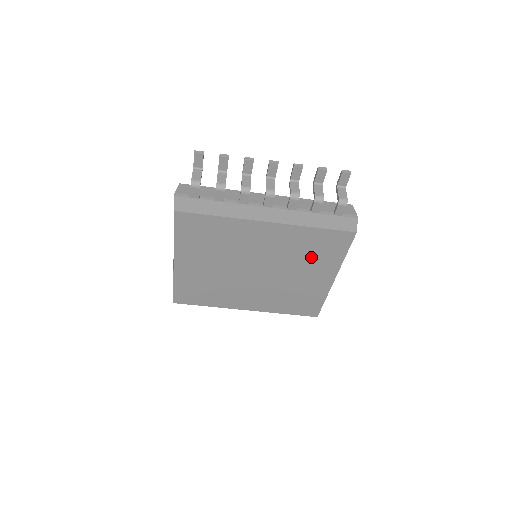
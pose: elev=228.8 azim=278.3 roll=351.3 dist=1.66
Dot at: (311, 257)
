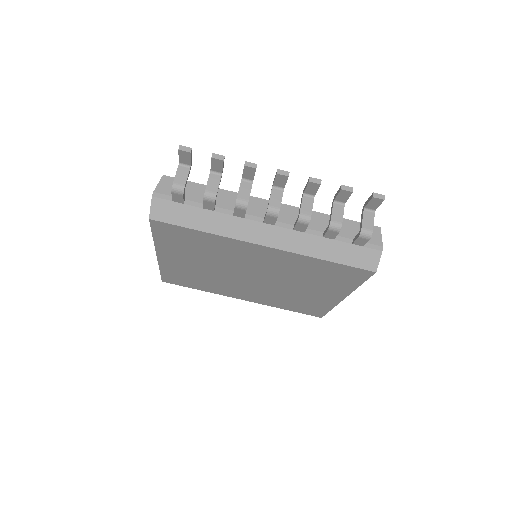
Dot at: (317, 279)
